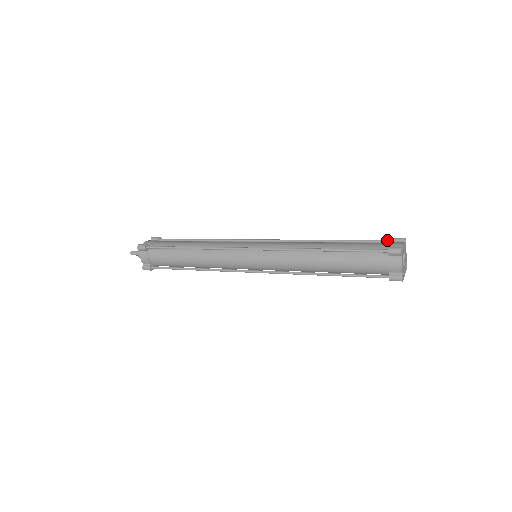
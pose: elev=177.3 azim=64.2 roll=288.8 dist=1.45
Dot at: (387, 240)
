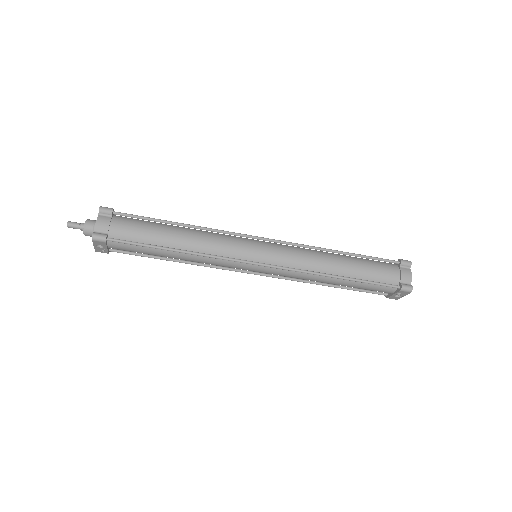
Dot at: occluded
